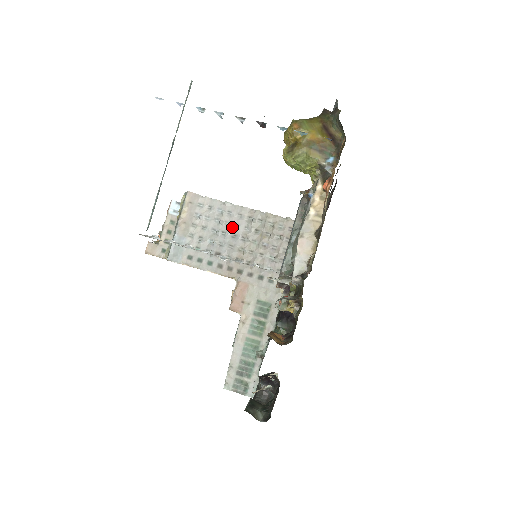
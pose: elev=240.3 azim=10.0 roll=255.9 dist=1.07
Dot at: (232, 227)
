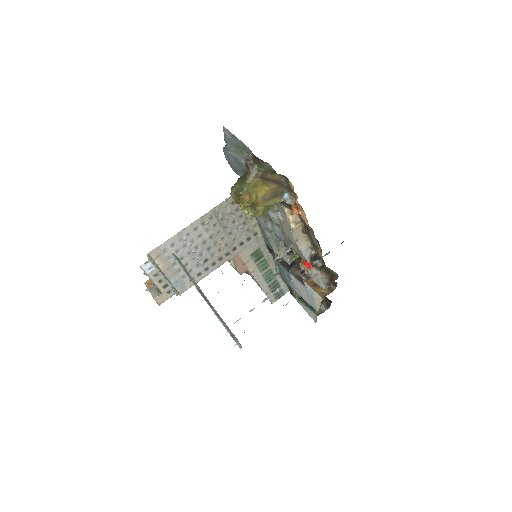
Dot at: (198, 240)
